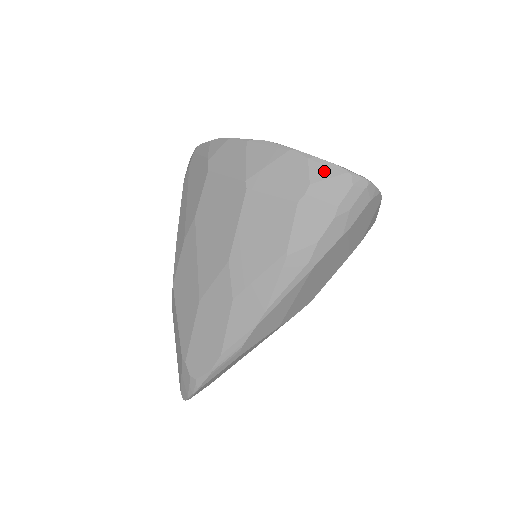
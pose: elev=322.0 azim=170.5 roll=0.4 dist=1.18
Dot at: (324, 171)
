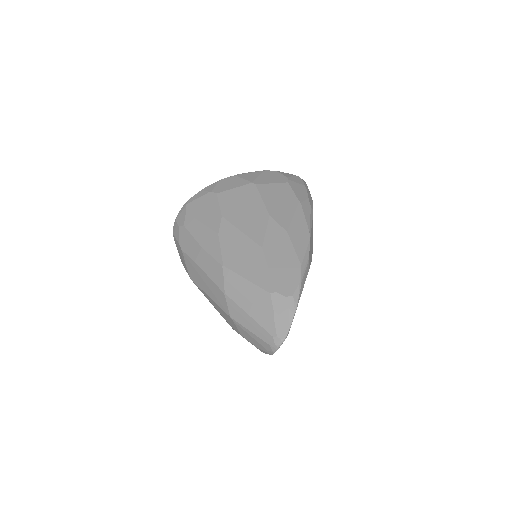
Dot at: (288, 174)
